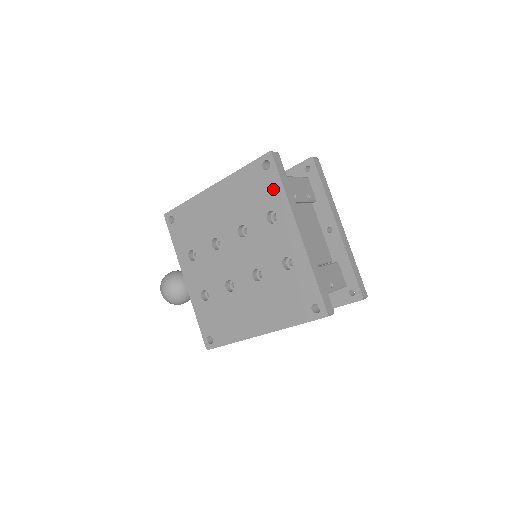
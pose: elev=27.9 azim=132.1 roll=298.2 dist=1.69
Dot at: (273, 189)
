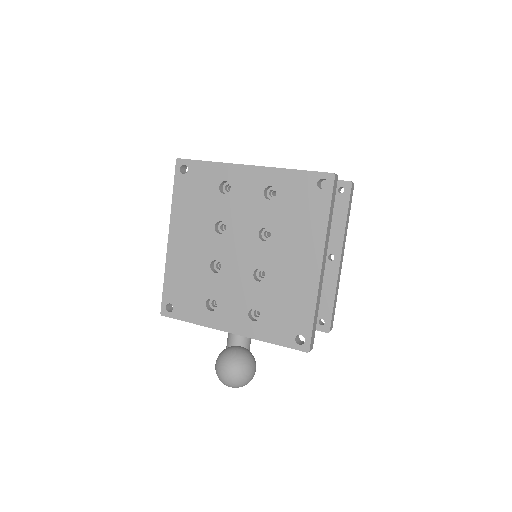
Dot at: (204, 173)
